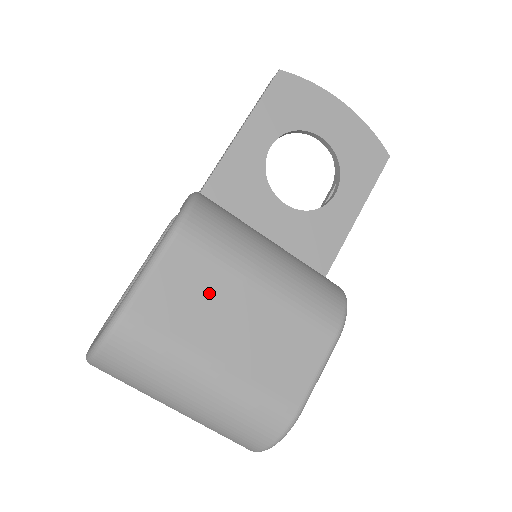
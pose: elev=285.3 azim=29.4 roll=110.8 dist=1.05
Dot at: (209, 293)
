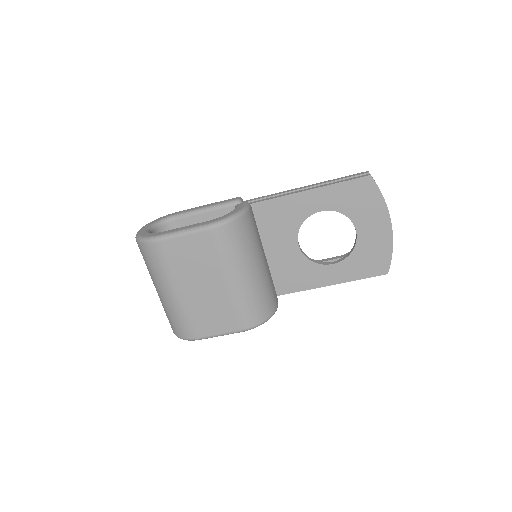
Dot at: (201, 265)
